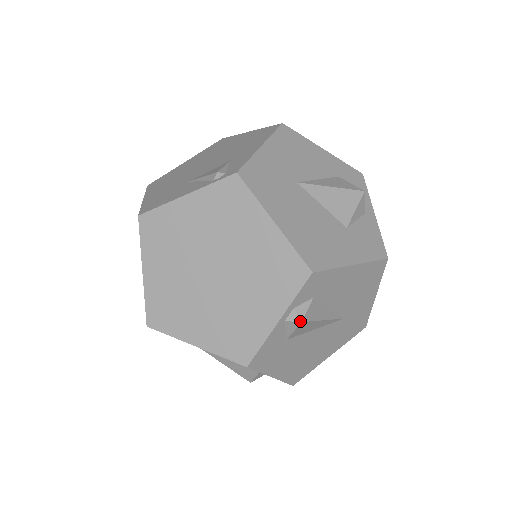
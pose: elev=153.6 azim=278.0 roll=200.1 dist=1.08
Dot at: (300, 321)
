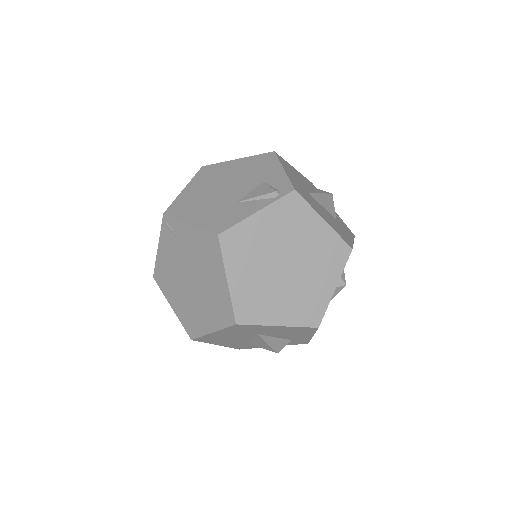
Dot at: (345, 284)
